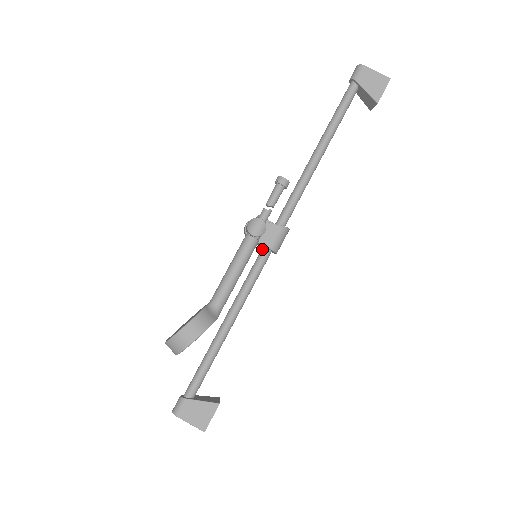
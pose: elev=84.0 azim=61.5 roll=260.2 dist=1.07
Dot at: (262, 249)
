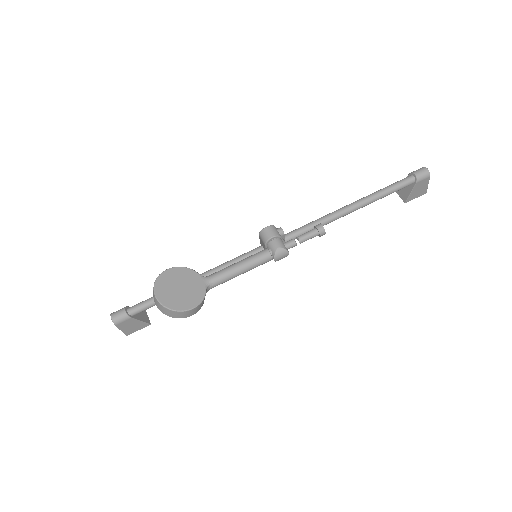
Dot at: occluded
